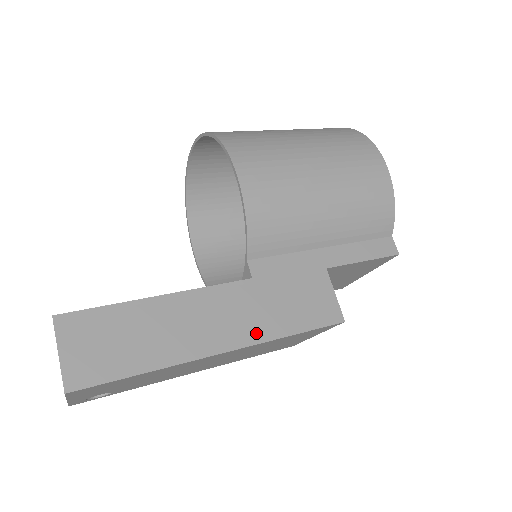
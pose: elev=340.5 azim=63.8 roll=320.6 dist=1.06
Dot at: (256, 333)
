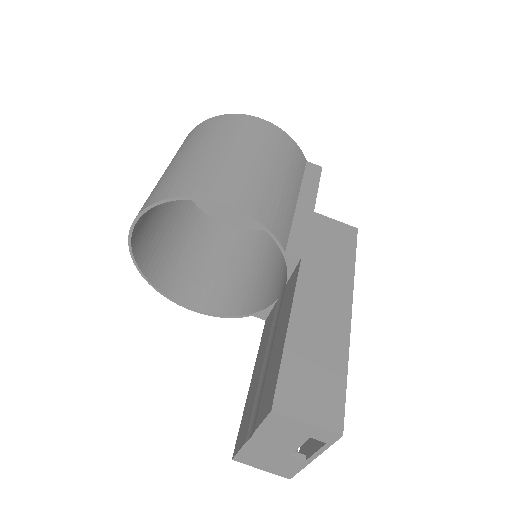
Dot at: (345, 283)
